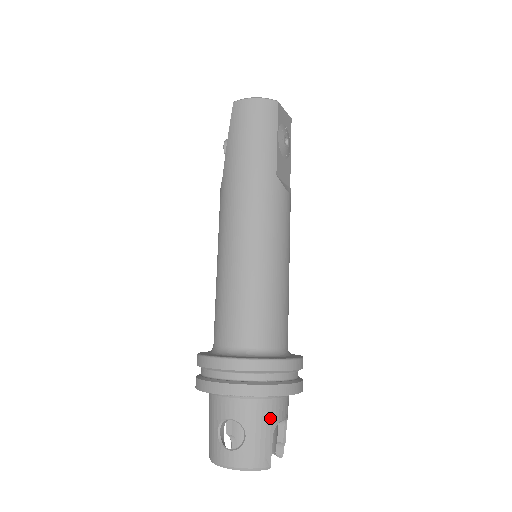
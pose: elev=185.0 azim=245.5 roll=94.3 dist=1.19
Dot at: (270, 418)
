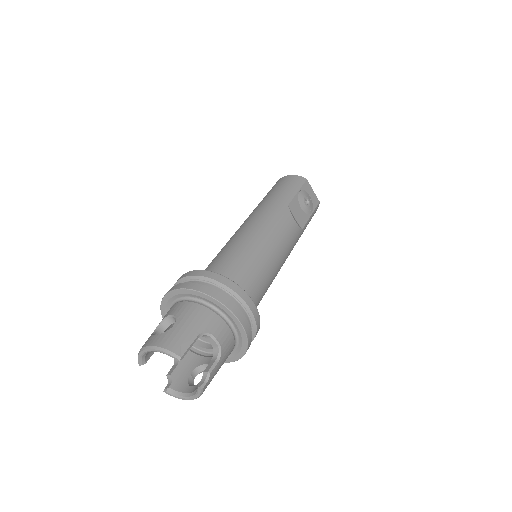
Dot at: (202, 322)
